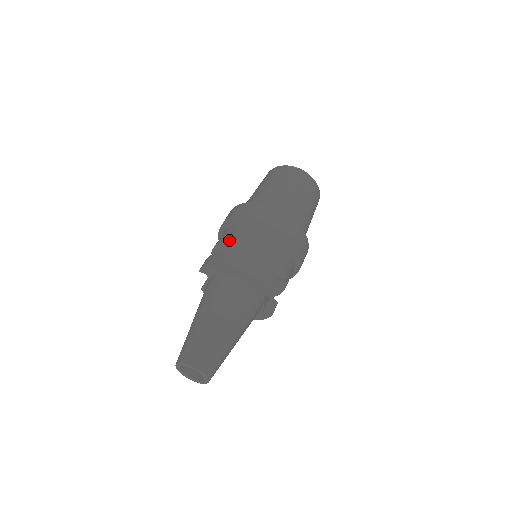
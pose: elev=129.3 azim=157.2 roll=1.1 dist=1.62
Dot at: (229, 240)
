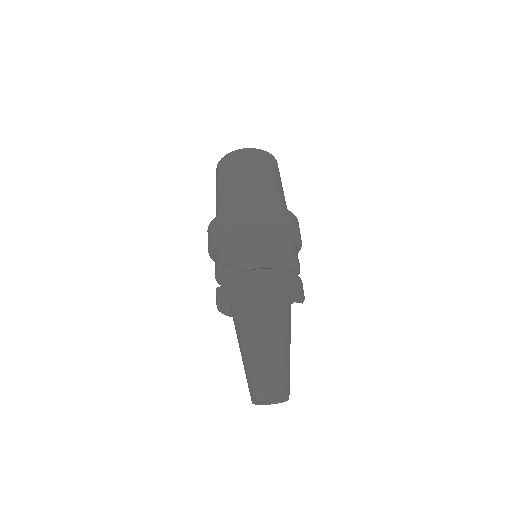
Dot at: (262, 253)
